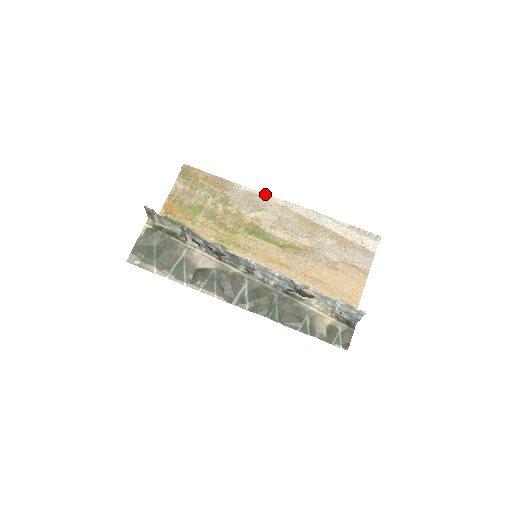
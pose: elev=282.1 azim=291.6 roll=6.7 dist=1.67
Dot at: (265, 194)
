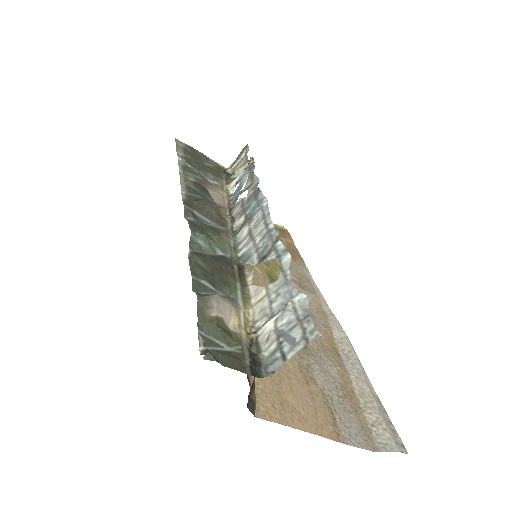
Dot at: occluded
